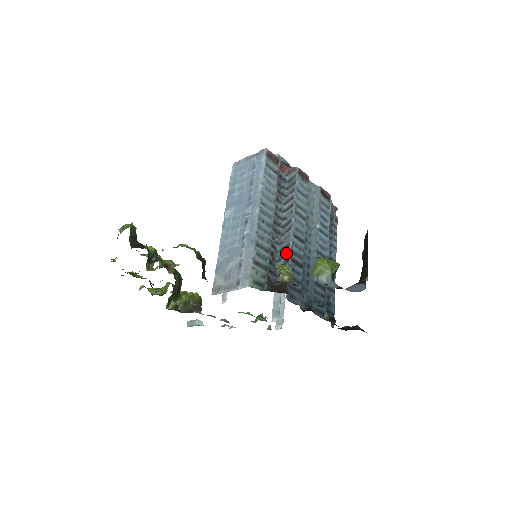
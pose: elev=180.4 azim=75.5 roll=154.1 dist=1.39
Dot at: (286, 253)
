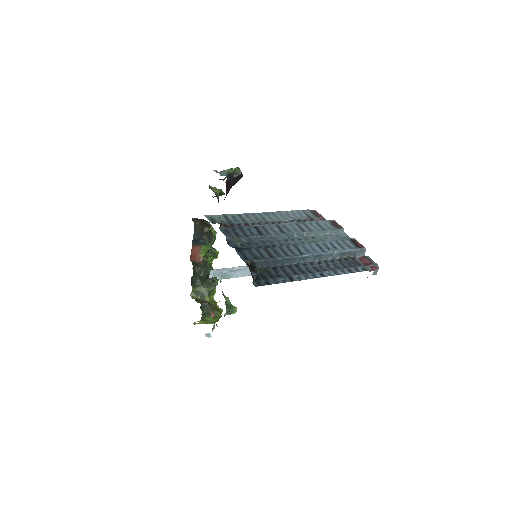
Dot at: occluded
